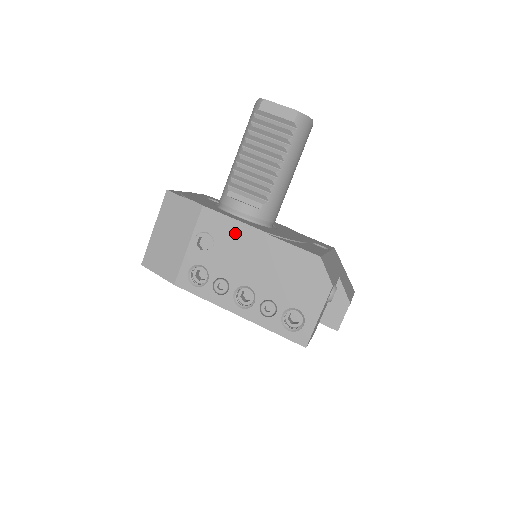
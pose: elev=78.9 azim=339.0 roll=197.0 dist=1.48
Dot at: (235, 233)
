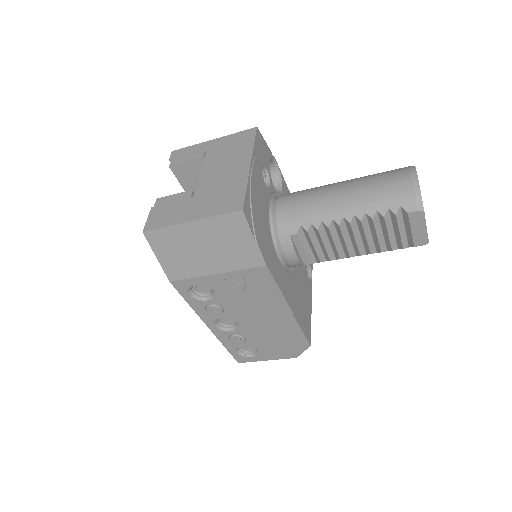
Dot at: (269, 298)
